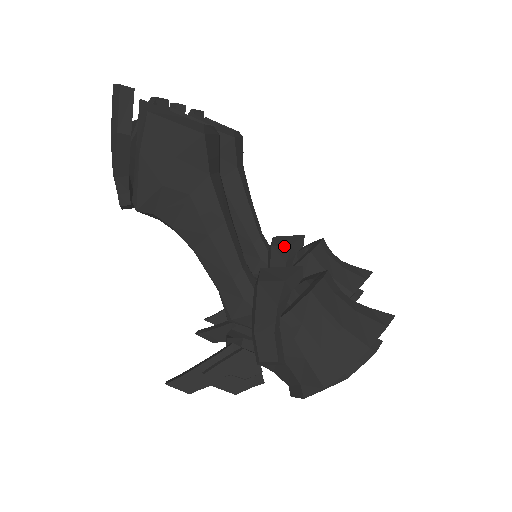
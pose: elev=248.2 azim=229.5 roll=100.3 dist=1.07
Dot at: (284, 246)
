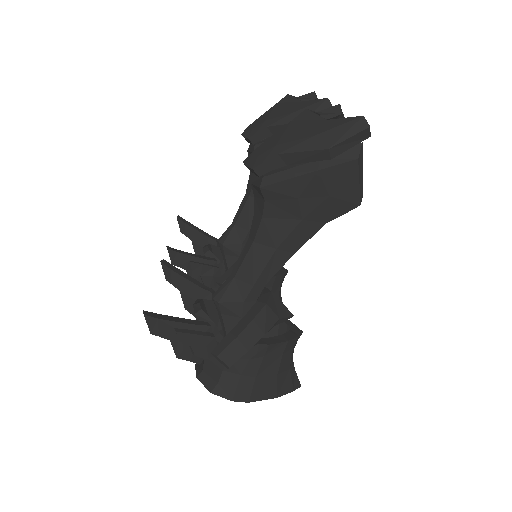
Dot at: occluded
